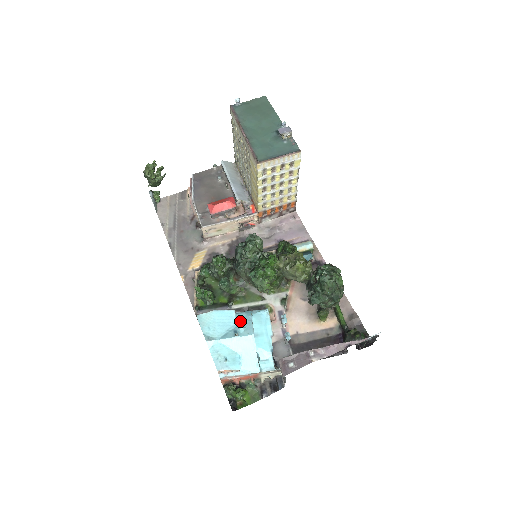
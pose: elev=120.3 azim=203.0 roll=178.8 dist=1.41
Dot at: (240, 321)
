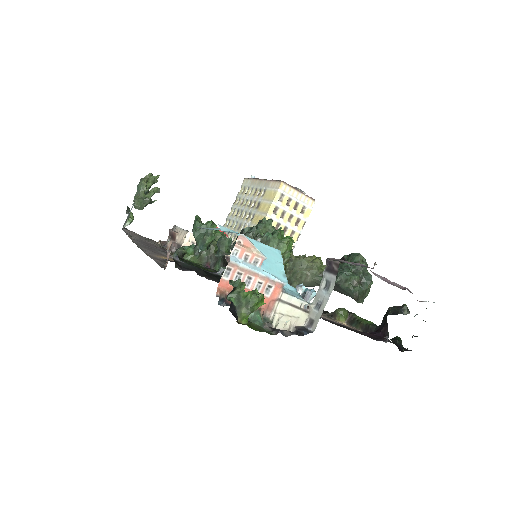
Dot at: occluded
